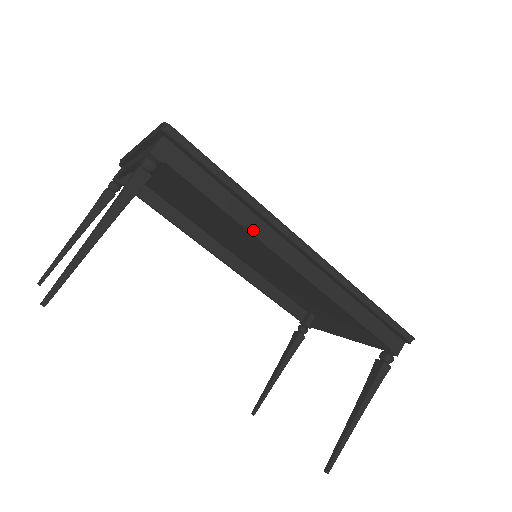
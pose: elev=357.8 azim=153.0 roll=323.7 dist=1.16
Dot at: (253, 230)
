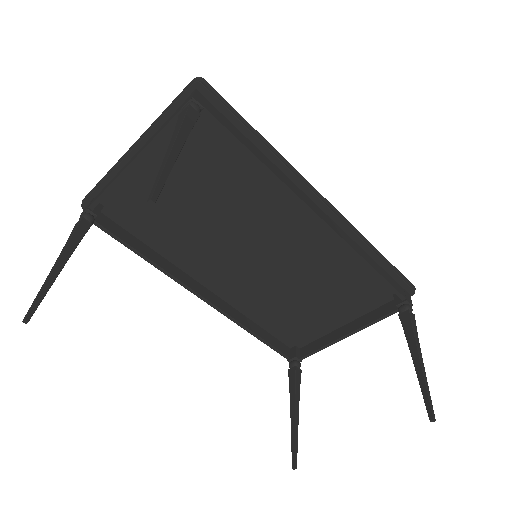
Dot at: (282, 179)
